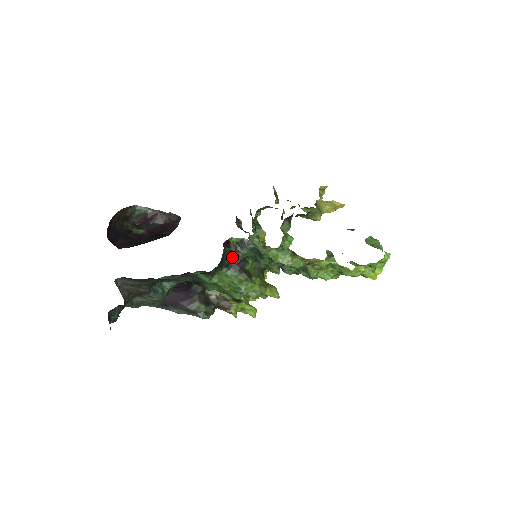
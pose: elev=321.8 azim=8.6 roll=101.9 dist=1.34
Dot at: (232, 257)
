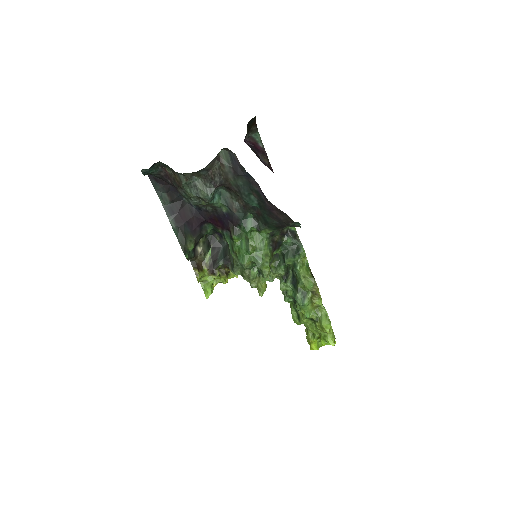
Dot at: (279, 234)
